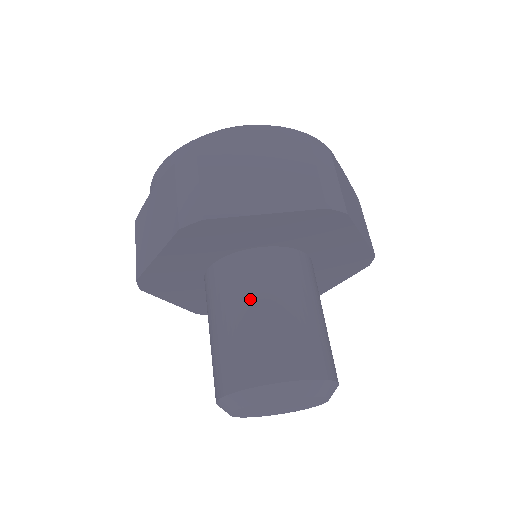
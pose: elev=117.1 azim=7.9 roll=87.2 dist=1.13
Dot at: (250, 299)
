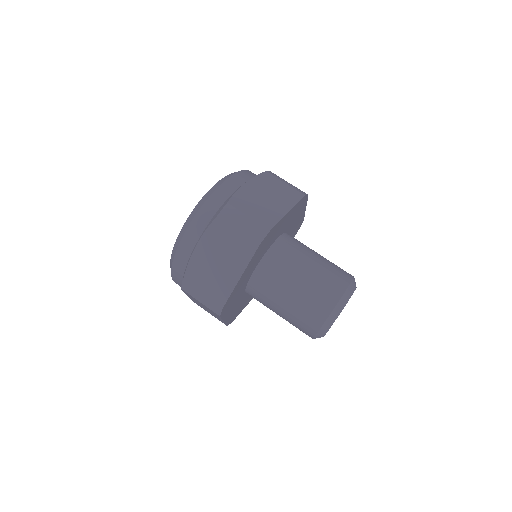
Dot at: (299, 265)
